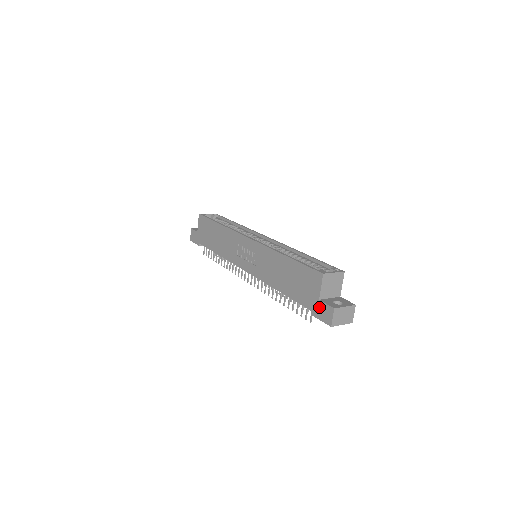
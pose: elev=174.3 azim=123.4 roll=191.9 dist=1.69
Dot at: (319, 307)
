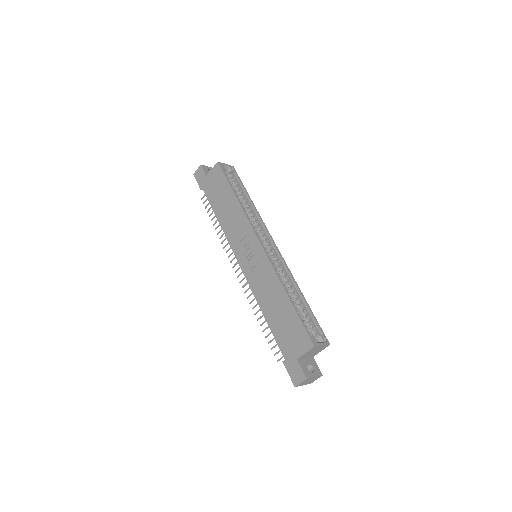
Dot at: (294, 364)
